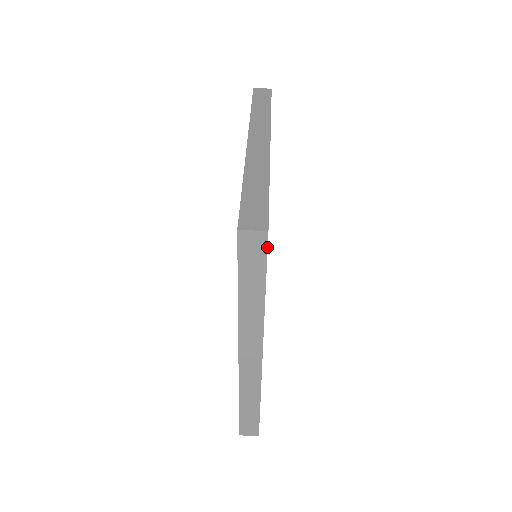
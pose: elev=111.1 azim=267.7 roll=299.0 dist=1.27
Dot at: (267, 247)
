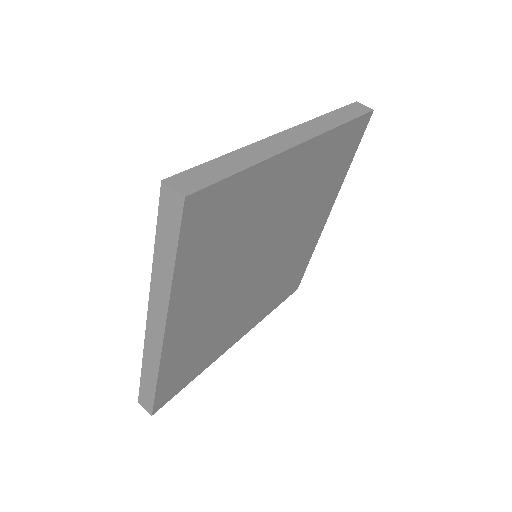
Dot at: (182, 214)
